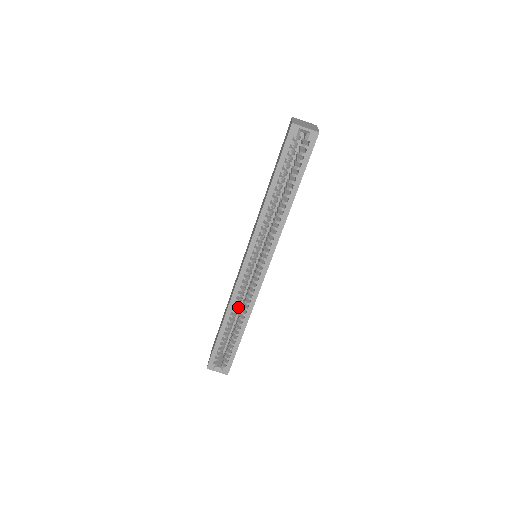
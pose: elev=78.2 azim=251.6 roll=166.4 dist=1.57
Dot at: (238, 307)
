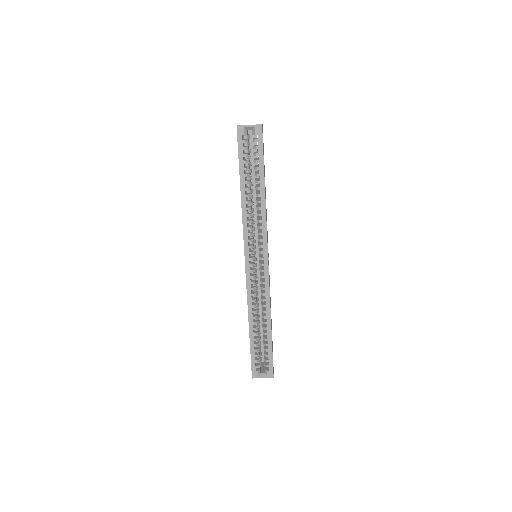
Dot at: (258, 309)
